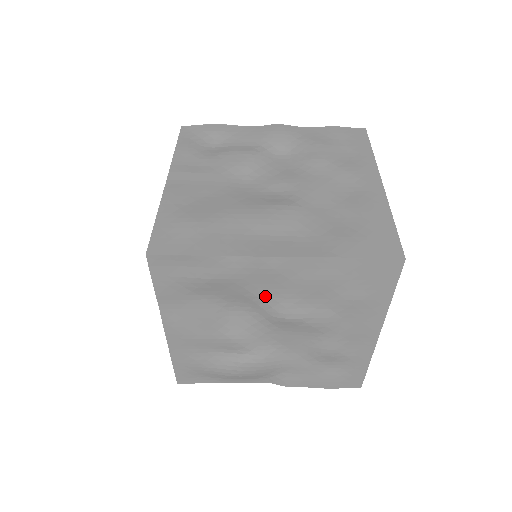
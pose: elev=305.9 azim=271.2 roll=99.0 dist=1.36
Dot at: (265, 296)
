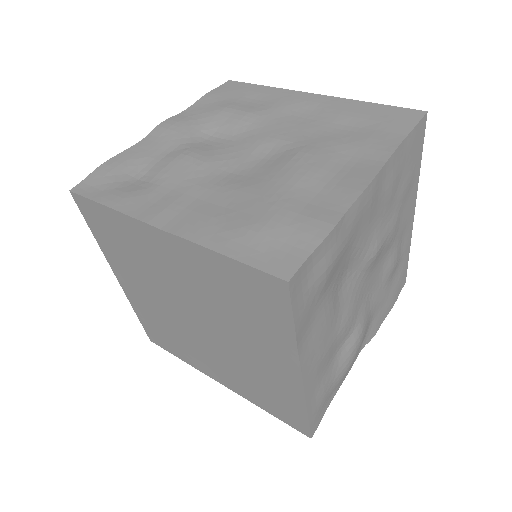
Dot at: (364, 241)
